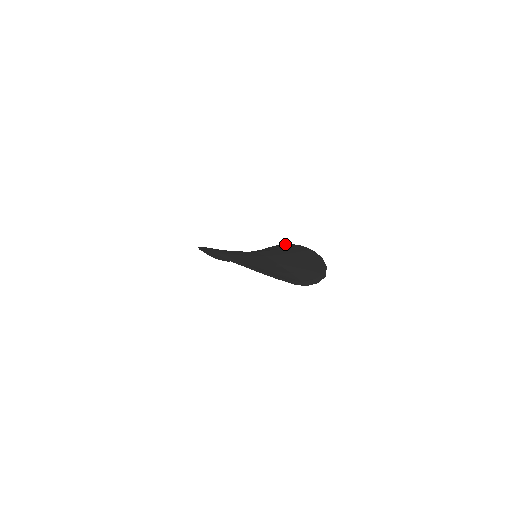
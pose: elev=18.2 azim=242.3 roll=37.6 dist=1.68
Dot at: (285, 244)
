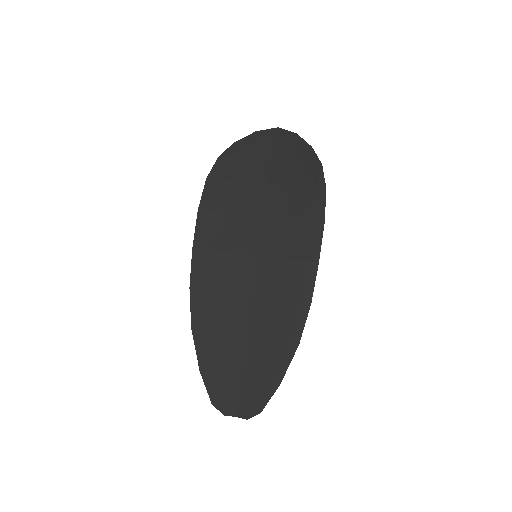
Dot at: (323, 207)
